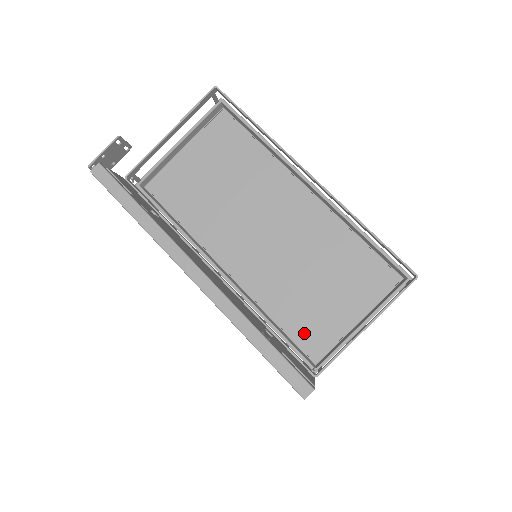
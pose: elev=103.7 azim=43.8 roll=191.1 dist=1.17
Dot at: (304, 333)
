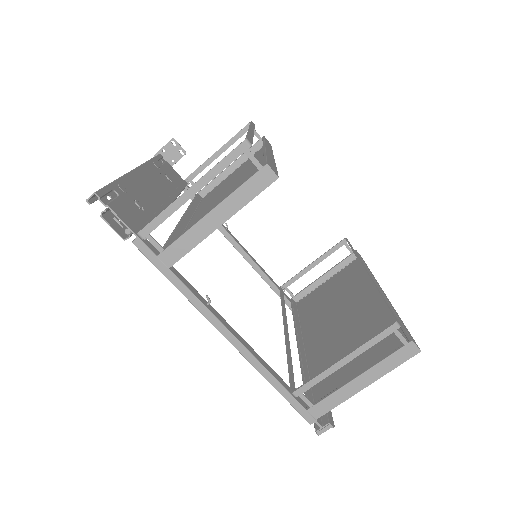
Dot at: occluded
